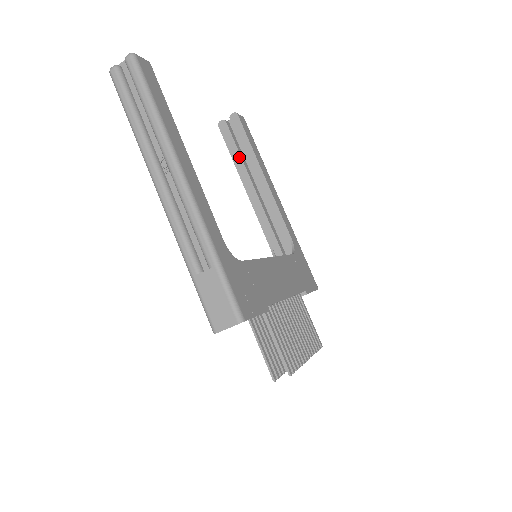
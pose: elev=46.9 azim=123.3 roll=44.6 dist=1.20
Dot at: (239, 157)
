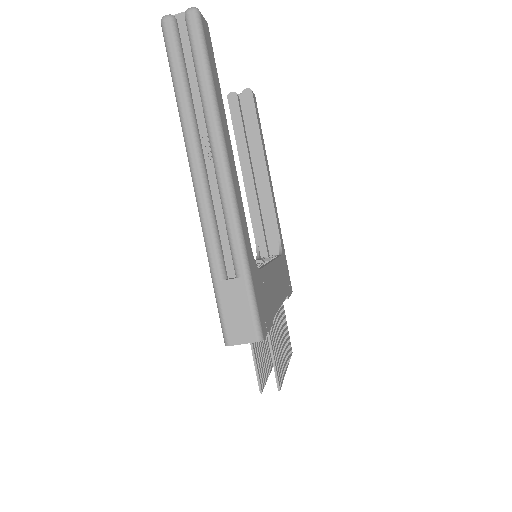
Dot at: (243, 138)
